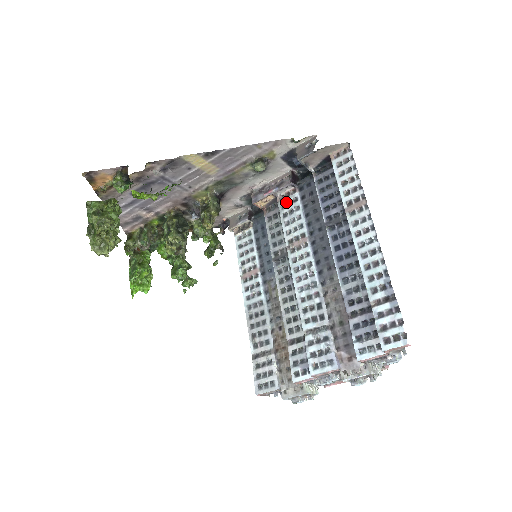
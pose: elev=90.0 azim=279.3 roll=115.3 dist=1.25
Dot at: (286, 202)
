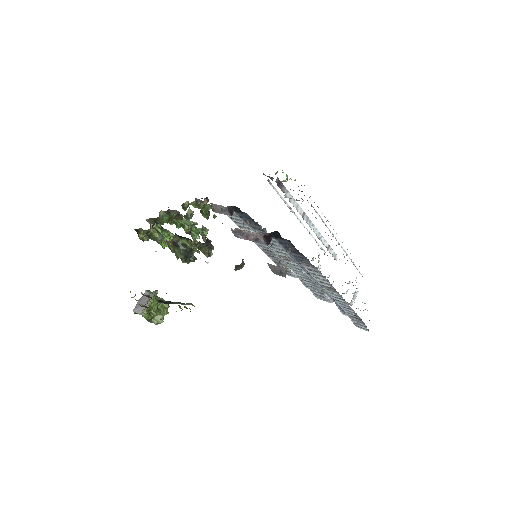
Dot at: occluded
